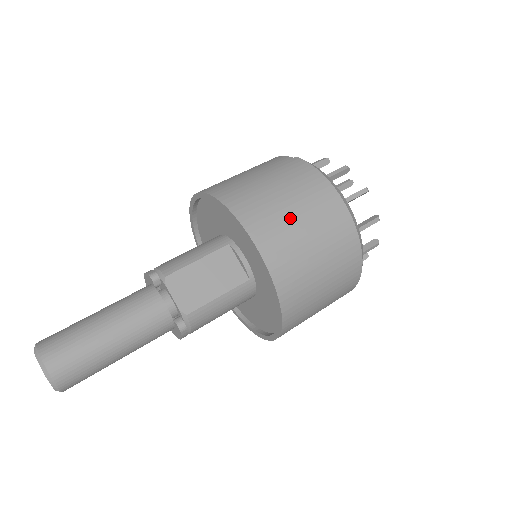
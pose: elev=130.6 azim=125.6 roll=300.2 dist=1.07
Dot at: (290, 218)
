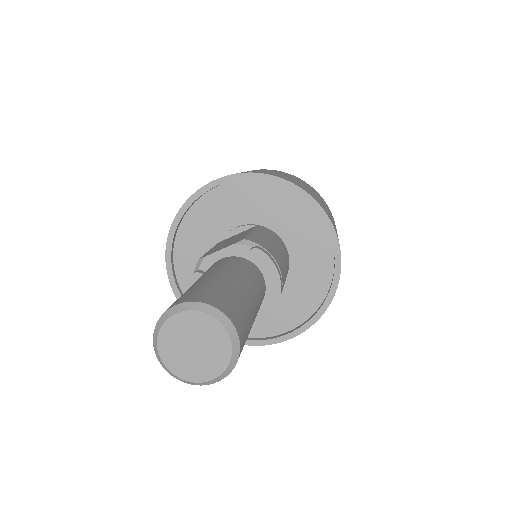
Dot at: occluded
